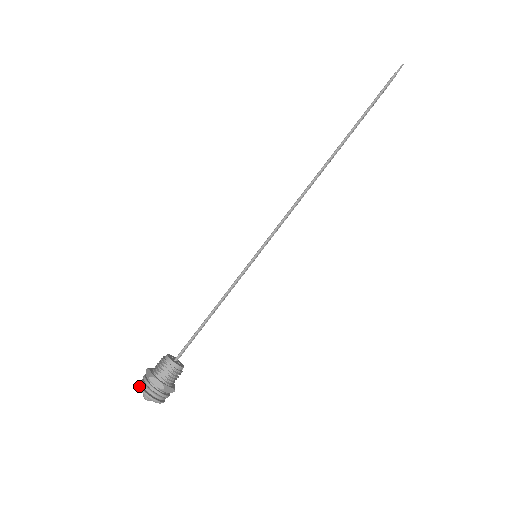
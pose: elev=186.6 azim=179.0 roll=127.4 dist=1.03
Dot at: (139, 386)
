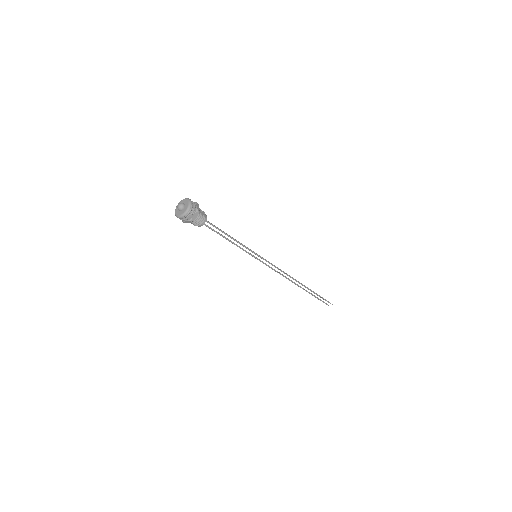
Dot at: (188, 198)
